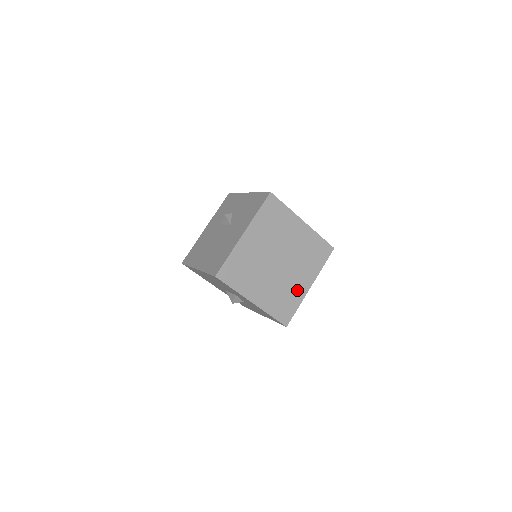
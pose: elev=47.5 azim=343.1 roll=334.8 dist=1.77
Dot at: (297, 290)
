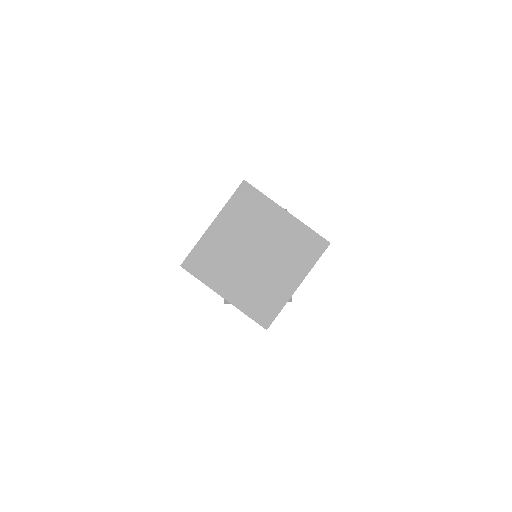
Dot at: (280, 289)
